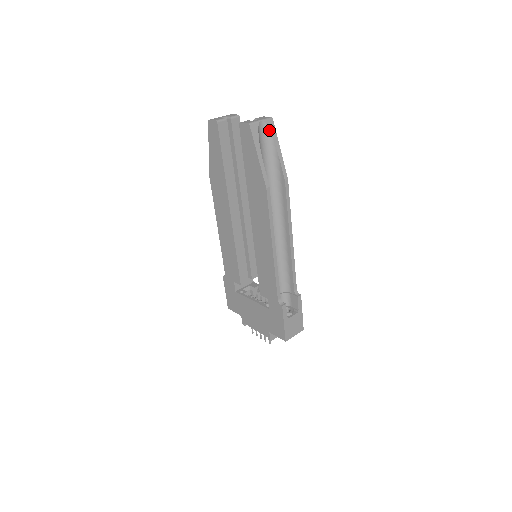
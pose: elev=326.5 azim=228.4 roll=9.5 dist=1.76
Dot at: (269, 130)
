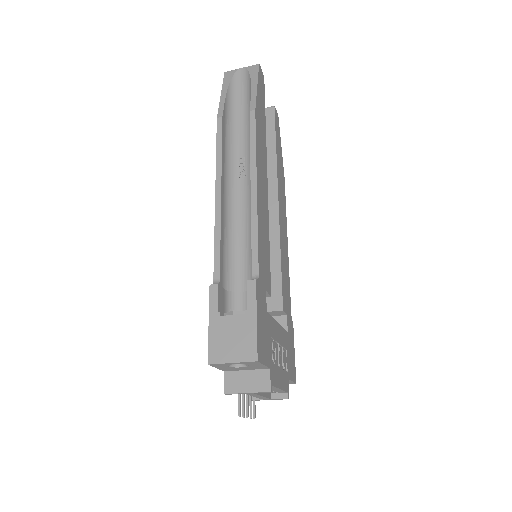
Dot at: (249, 73)
